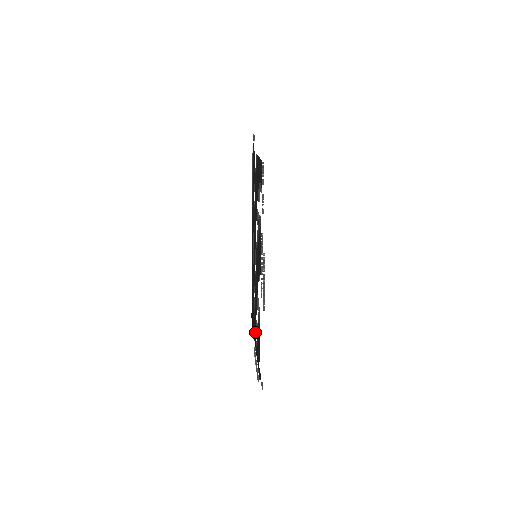
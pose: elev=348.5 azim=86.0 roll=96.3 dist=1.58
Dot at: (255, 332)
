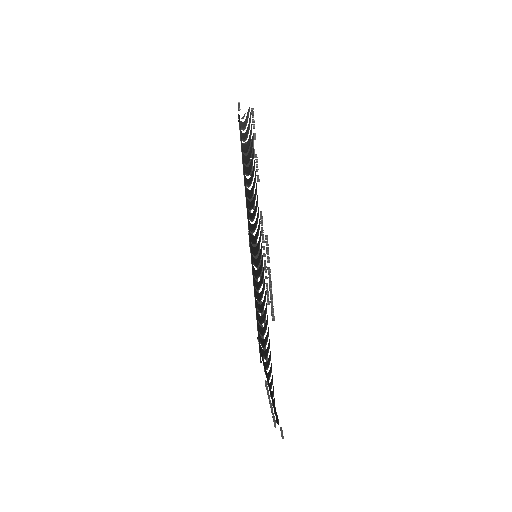
Dot at: (264, 359)
